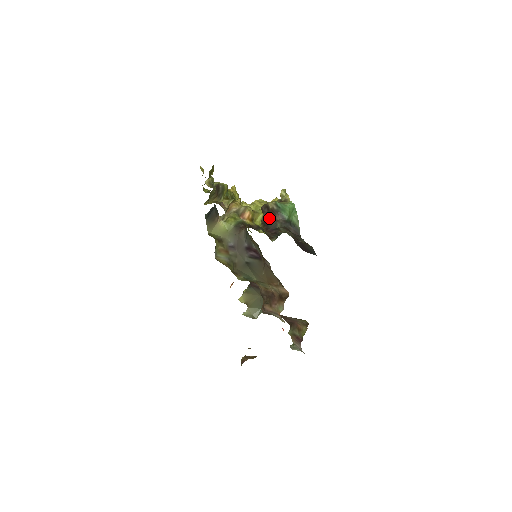
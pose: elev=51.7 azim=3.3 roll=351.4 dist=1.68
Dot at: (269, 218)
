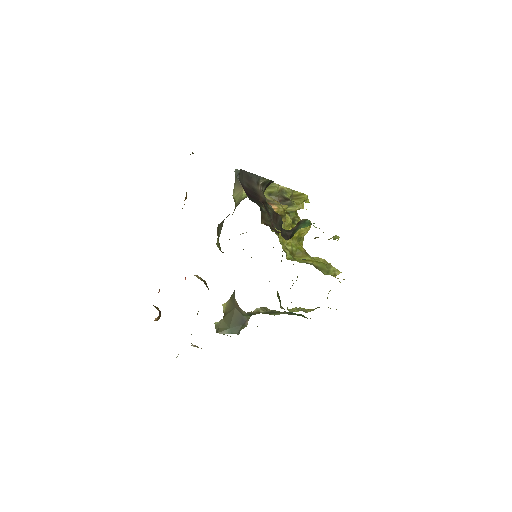
Dot at: occluded
